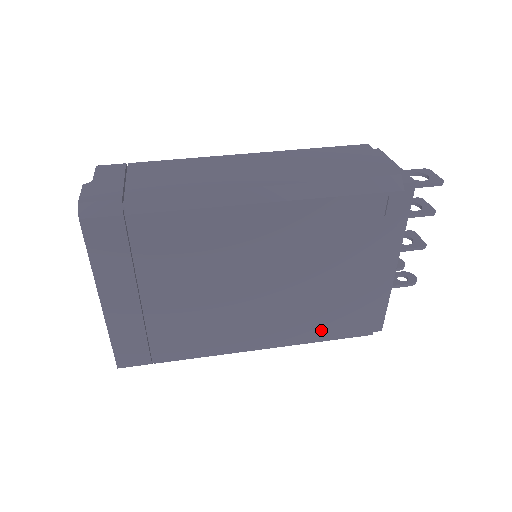
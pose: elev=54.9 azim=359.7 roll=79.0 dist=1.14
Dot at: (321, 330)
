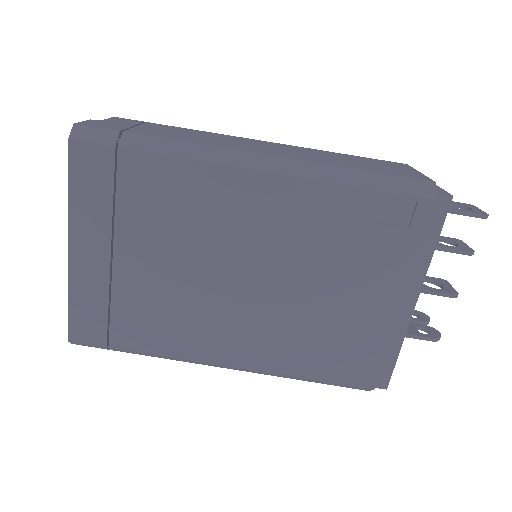
Dot at: (311, 362)
